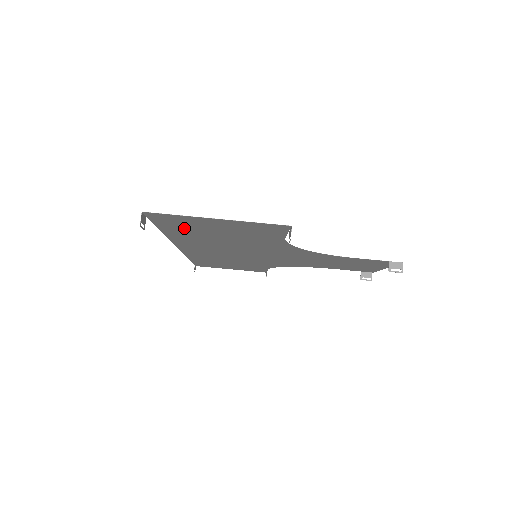
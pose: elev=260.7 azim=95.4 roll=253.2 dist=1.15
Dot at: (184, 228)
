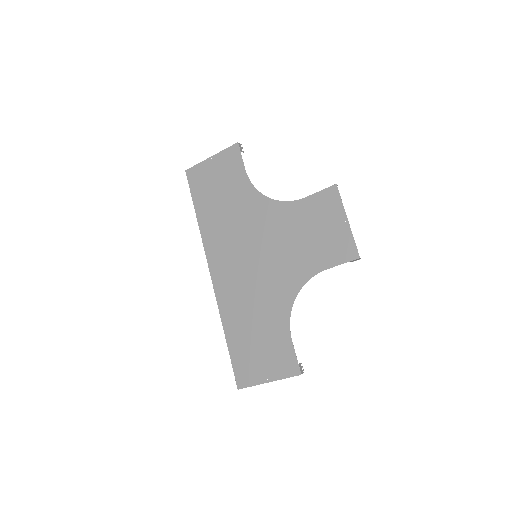
Dot at: (242, 353)
